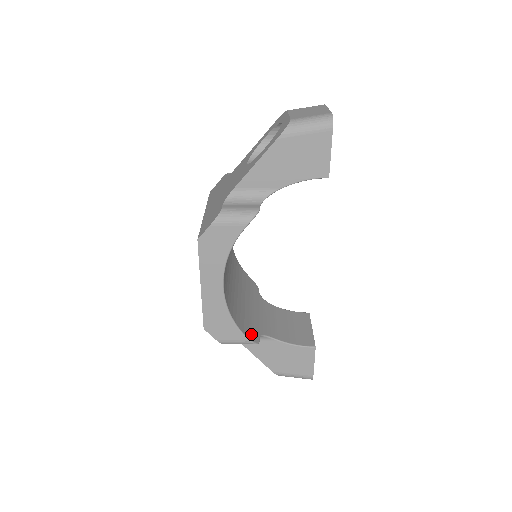
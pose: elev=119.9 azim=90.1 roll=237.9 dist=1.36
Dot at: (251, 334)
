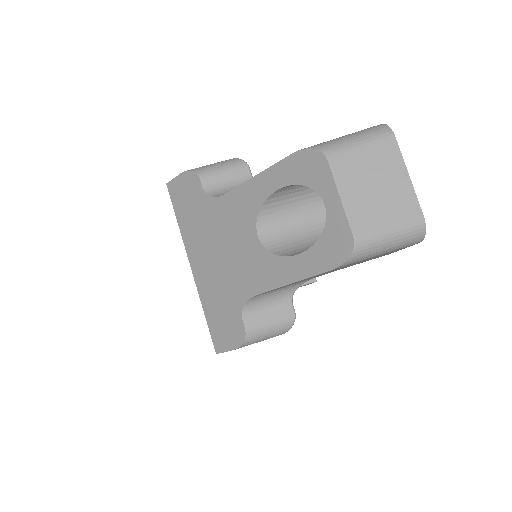
Dot at: occluded
